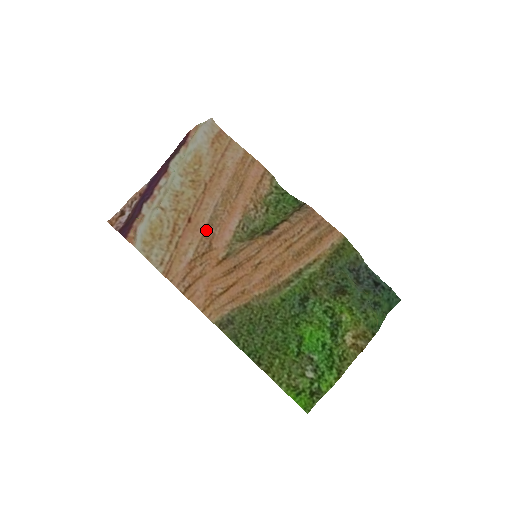
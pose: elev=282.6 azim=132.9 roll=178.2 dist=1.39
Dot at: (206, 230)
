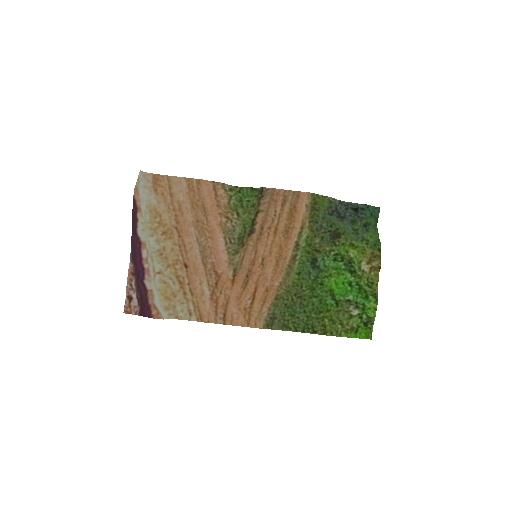
Dot at: (204, 264)
